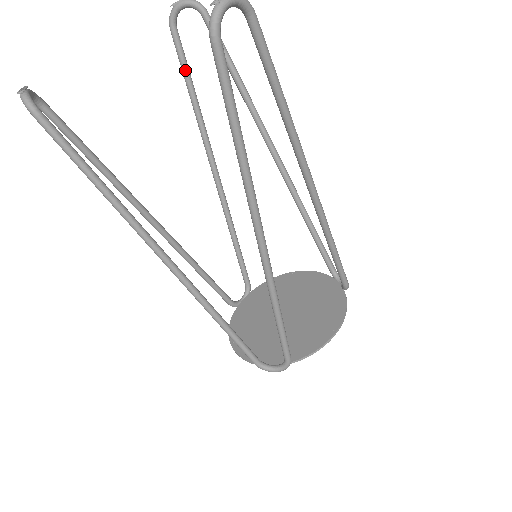
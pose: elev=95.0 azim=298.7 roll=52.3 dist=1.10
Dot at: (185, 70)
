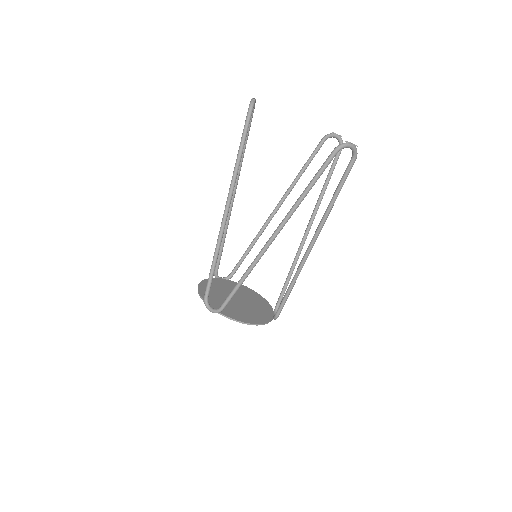
Dot at: (311, 158)
